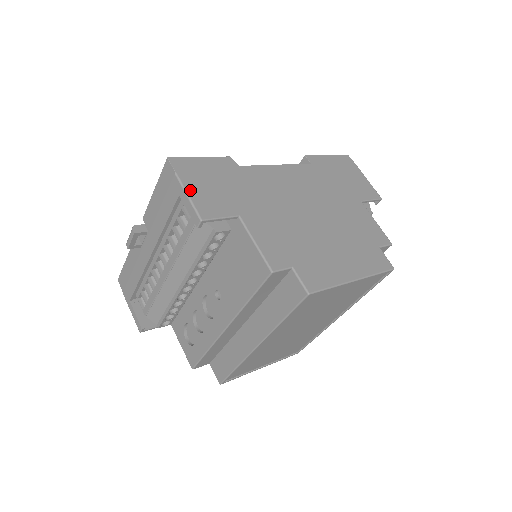
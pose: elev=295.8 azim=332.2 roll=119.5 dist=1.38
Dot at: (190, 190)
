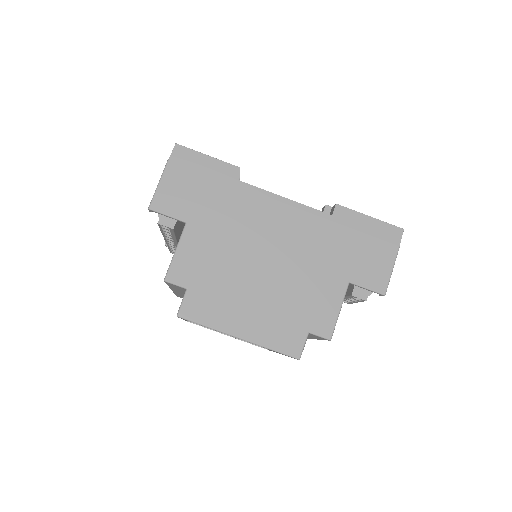
Dot at: (165, 180)
